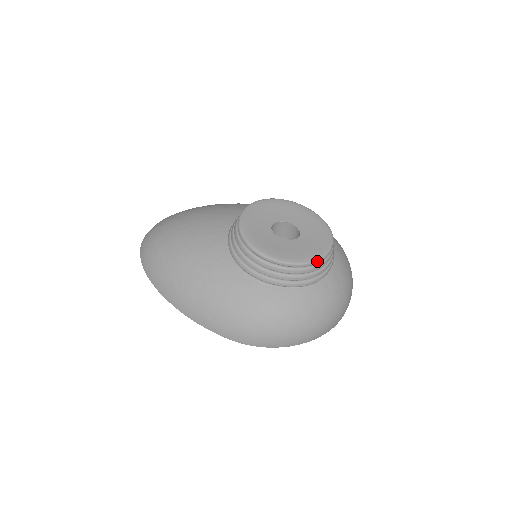
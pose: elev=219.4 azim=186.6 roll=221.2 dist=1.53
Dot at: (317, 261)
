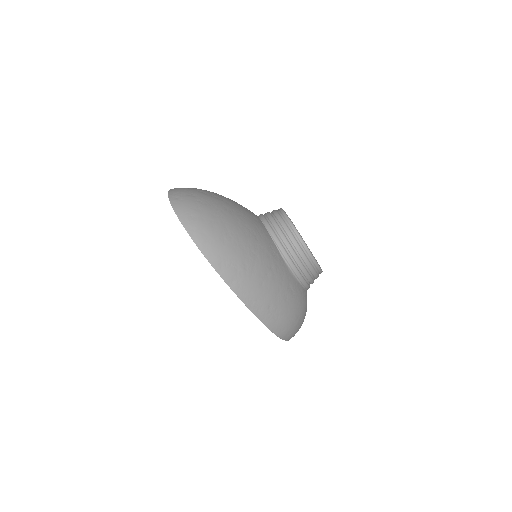
Dot at: occluded
